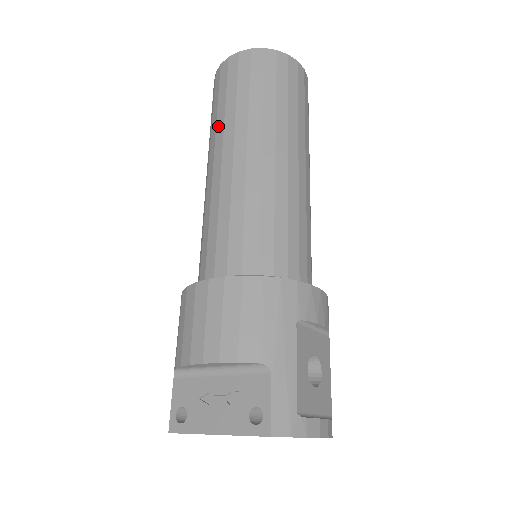
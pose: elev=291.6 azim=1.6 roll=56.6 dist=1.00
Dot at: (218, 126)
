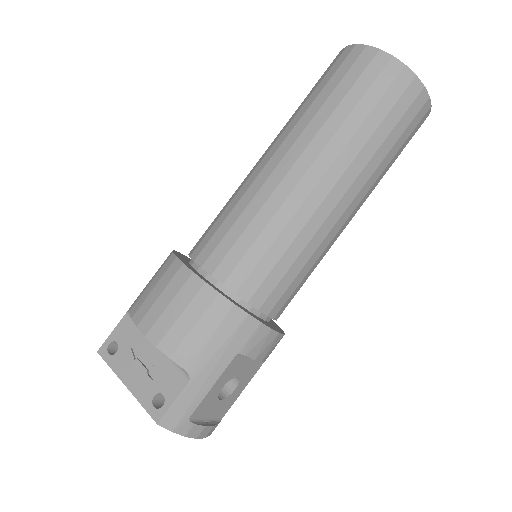
Dot at: (304, 117)
